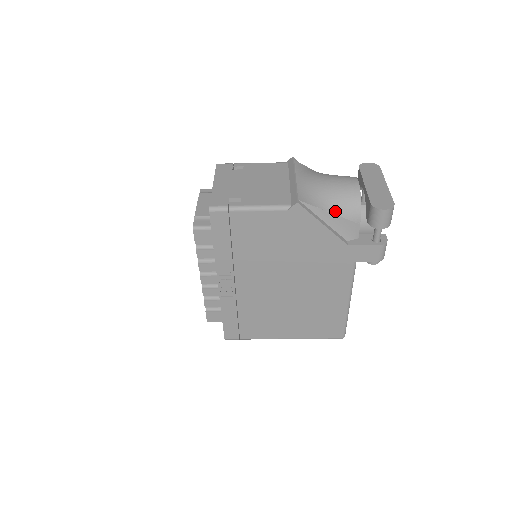
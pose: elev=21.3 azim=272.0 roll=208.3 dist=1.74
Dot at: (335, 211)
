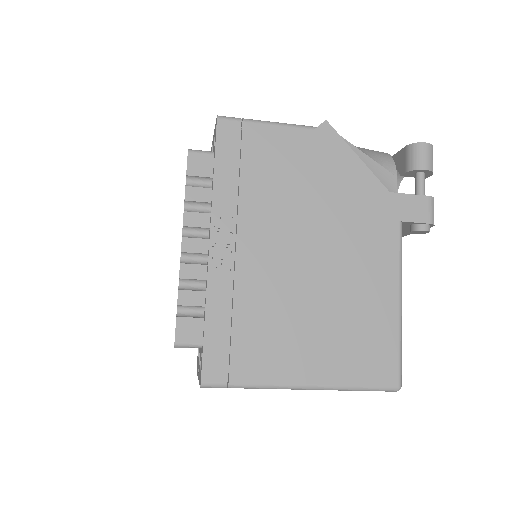
Dot at: (366, 154)
